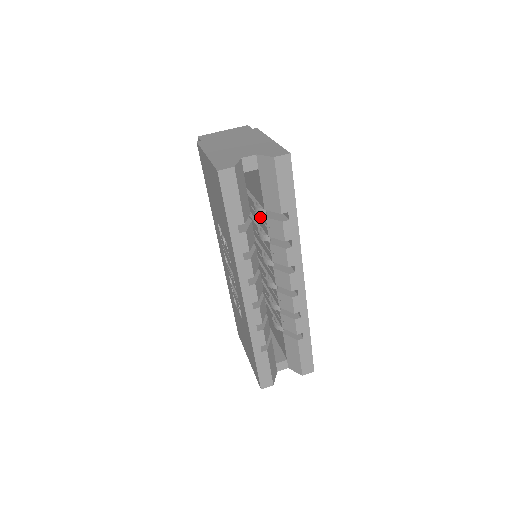
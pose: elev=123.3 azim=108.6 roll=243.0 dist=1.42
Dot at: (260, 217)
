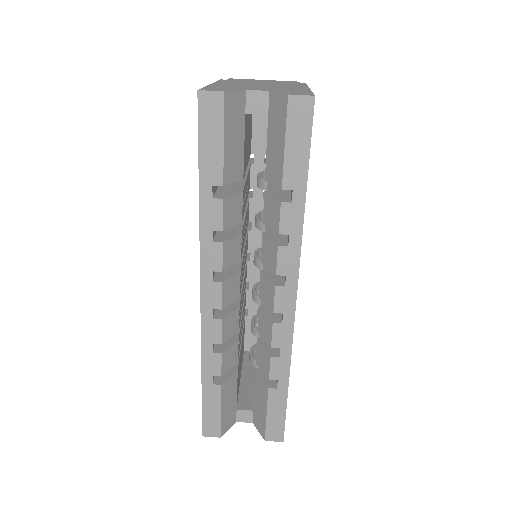
Dot at: occluded
